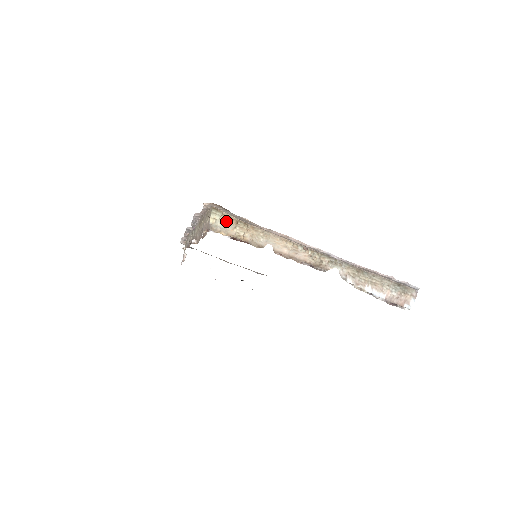
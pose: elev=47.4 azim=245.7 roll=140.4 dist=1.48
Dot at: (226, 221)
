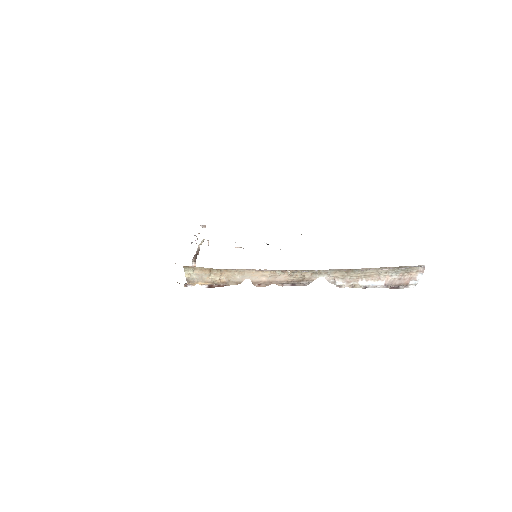
Dot at: (200, 272)
